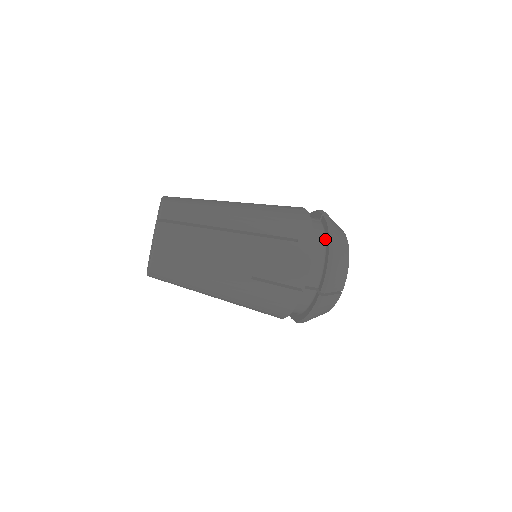
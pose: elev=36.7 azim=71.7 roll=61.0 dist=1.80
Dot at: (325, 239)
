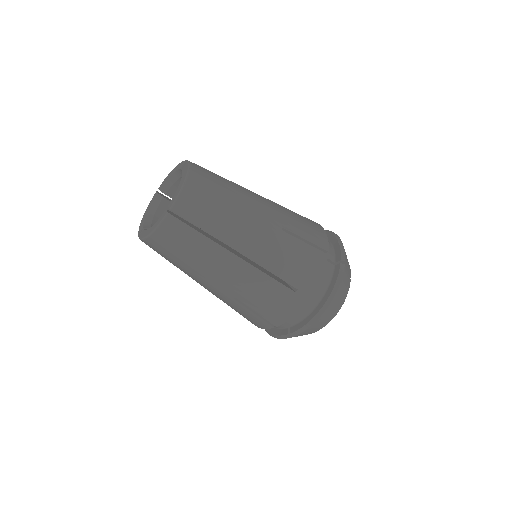
Dot at: (325, 293)
